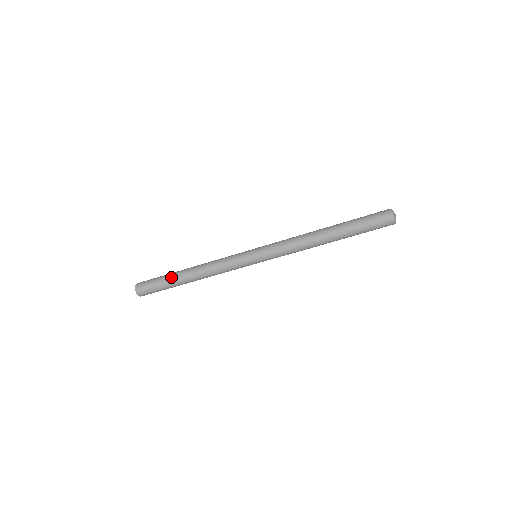
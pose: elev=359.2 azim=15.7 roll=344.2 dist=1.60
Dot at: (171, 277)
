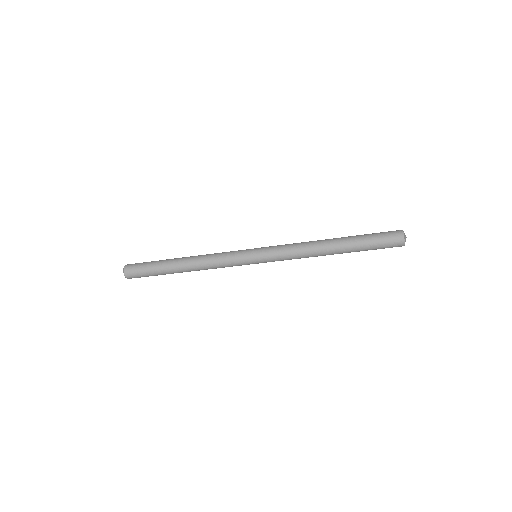
Dot at: (166, 259)
